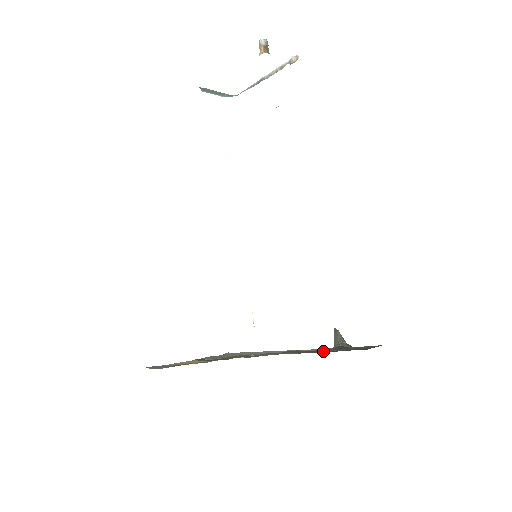
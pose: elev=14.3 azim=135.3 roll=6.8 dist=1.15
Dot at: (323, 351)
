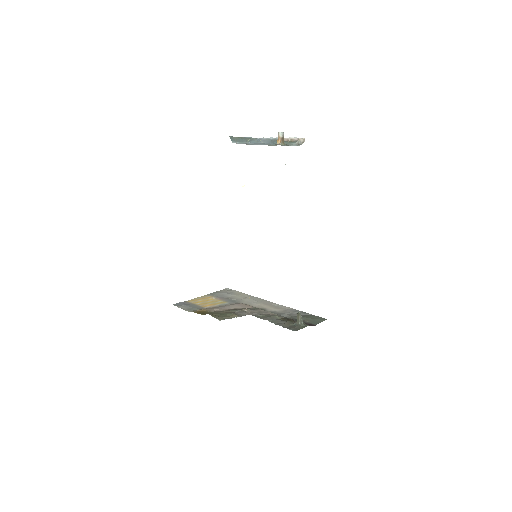
Dot at: (289, 329)
